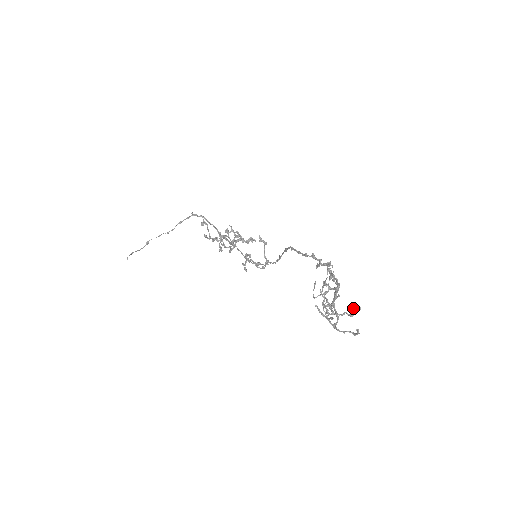
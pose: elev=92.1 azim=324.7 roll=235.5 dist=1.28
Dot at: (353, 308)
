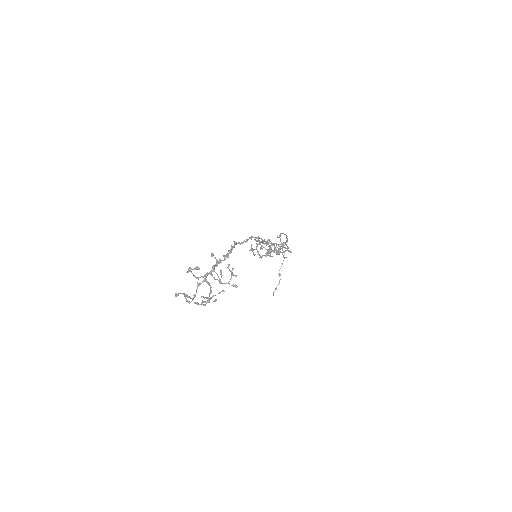
Dot at: (184, 293)
